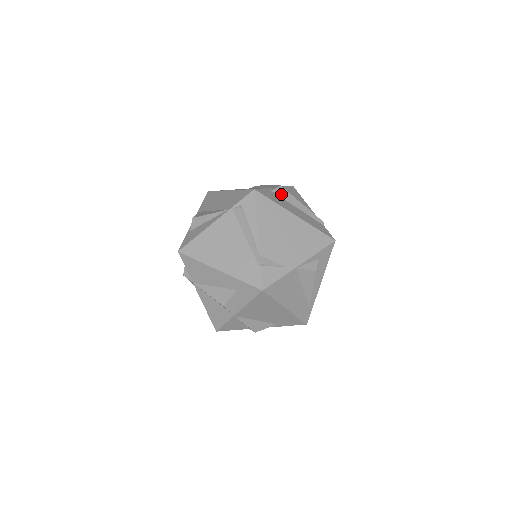
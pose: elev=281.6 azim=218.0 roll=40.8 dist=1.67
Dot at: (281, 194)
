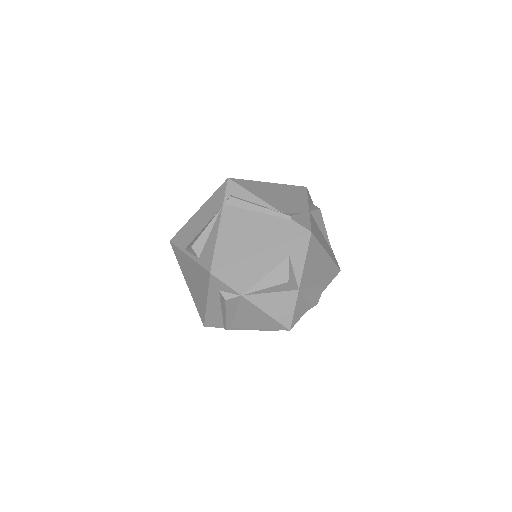
Dot at: occluded
